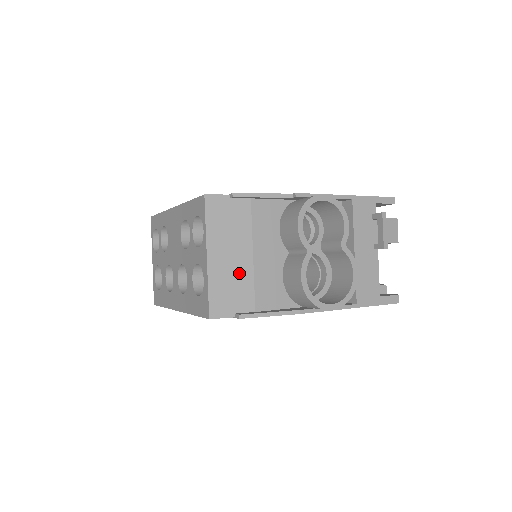
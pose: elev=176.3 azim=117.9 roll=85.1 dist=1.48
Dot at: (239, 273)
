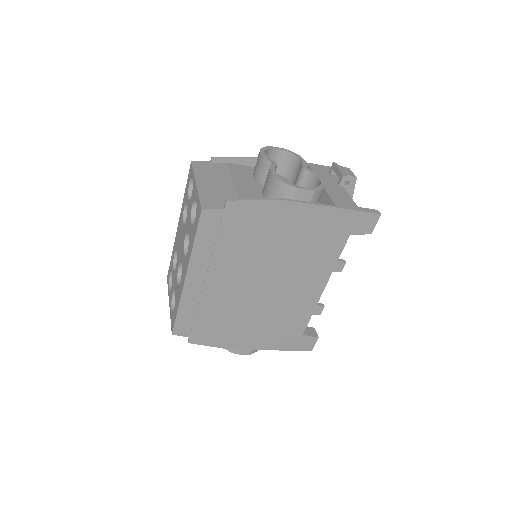
Dot at: (224, 190)
